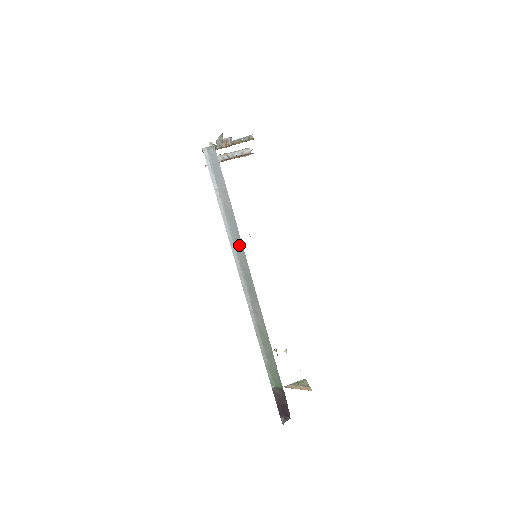
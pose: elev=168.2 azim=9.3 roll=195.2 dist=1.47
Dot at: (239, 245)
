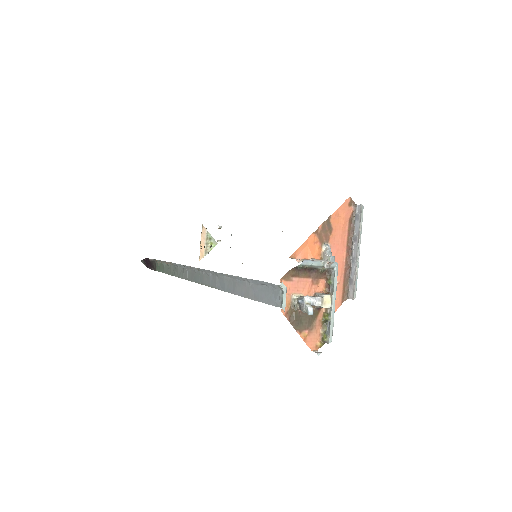
Dot at: (214, 283)
